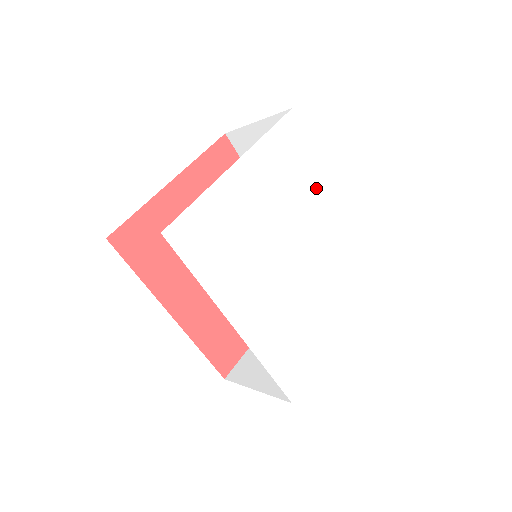
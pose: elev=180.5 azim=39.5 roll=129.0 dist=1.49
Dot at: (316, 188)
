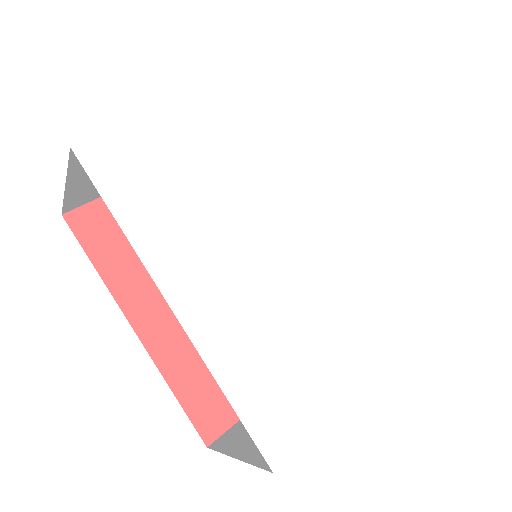
Dot at: (338, 158)
